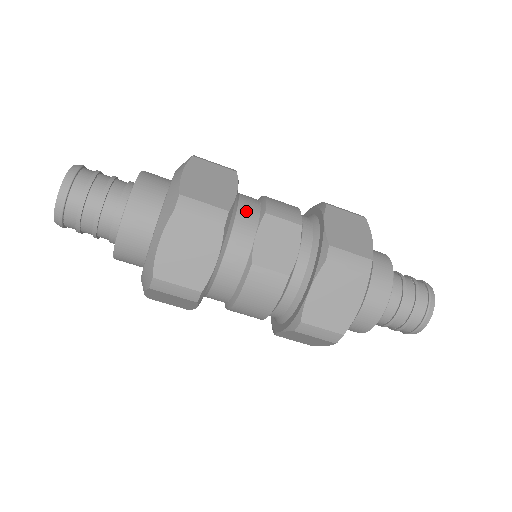
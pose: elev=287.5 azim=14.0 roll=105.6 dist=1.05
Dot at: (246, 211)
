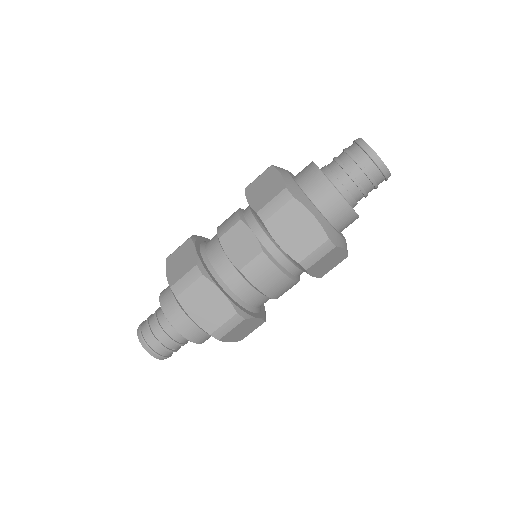
Dot at: (212, 250)
